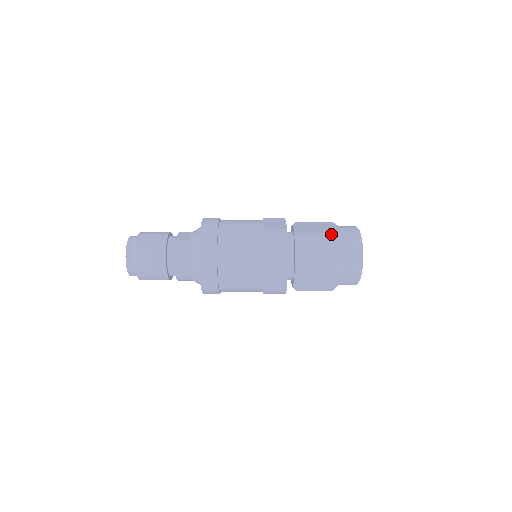
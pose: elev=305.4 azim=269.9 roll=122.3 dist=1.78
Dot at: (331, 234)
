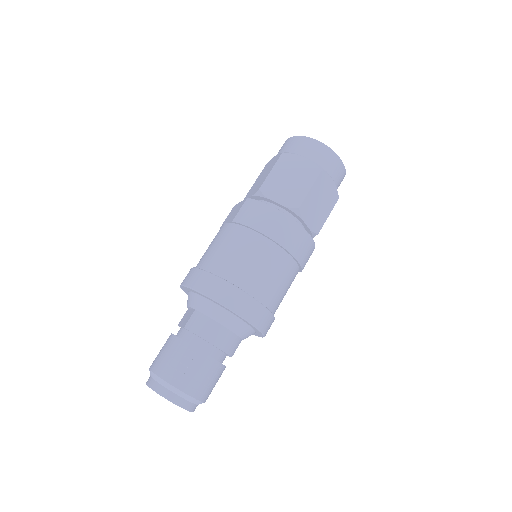
Dot at: (279, 159)
